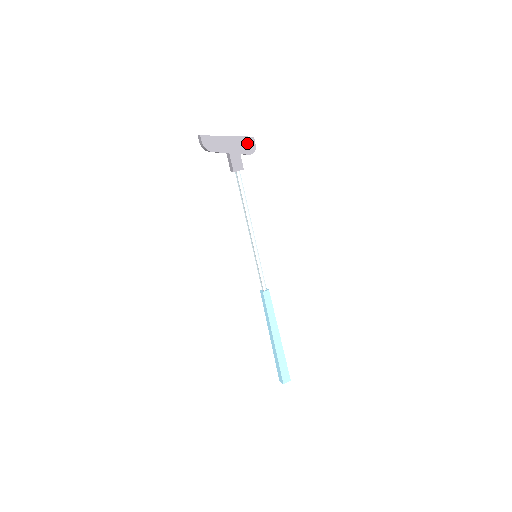
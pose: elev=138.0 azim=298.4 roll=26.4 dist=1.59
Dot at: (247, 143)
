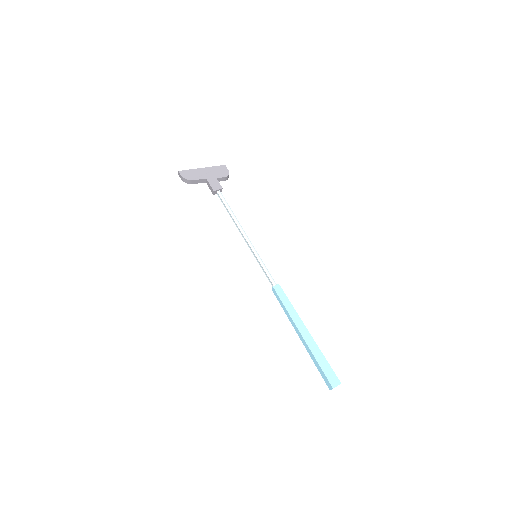
Dot at: (220, 170)
